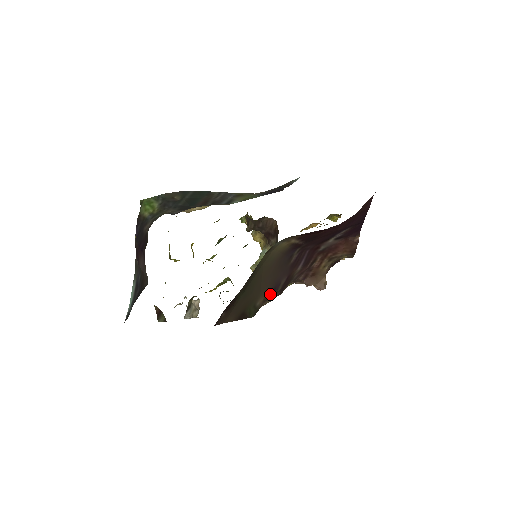
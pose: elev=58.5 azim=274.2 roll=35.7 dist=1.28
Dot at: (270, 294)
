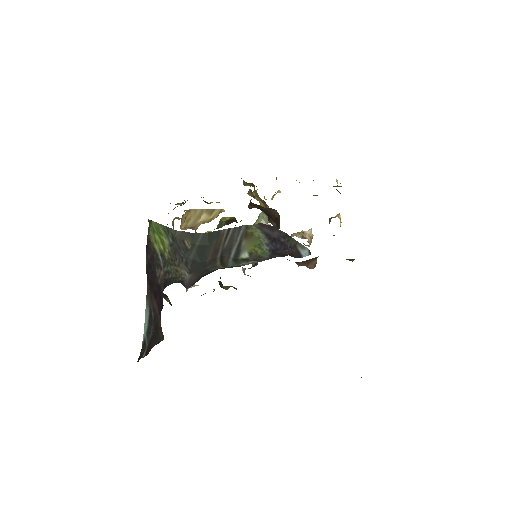
Dot at: occluded
